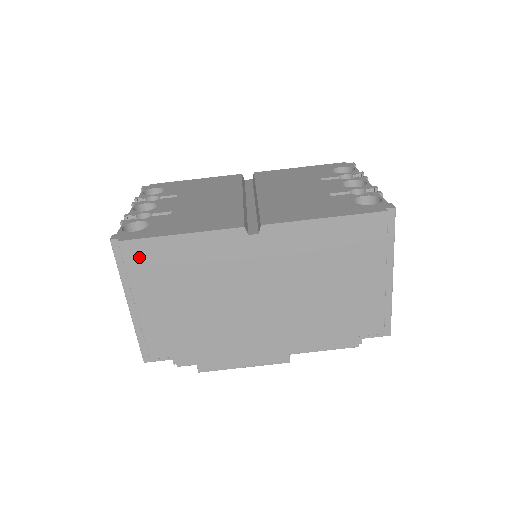
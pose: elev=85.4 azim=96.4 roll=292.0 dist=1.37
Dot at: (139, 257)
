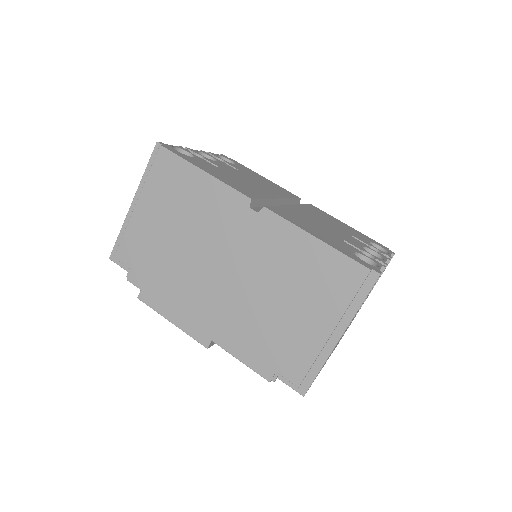
Dot at: (165, 168)
